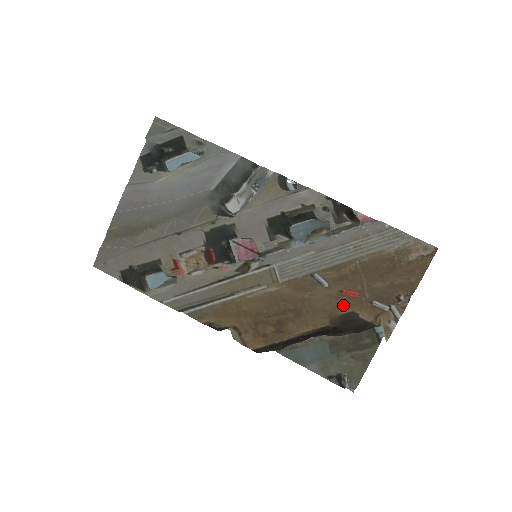
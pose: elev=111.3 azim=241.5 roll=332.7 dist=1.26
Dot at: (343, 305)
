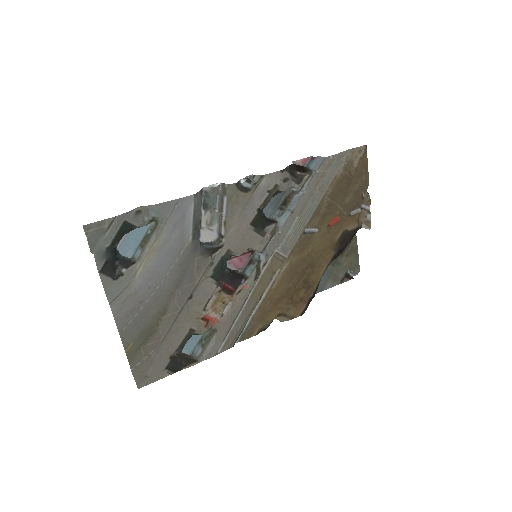
Dot at: (335, 233)
